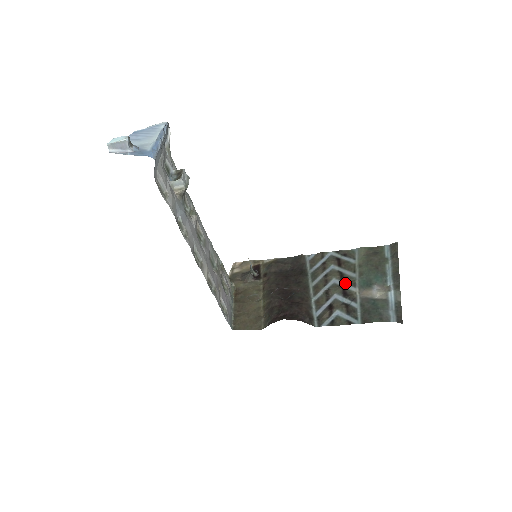
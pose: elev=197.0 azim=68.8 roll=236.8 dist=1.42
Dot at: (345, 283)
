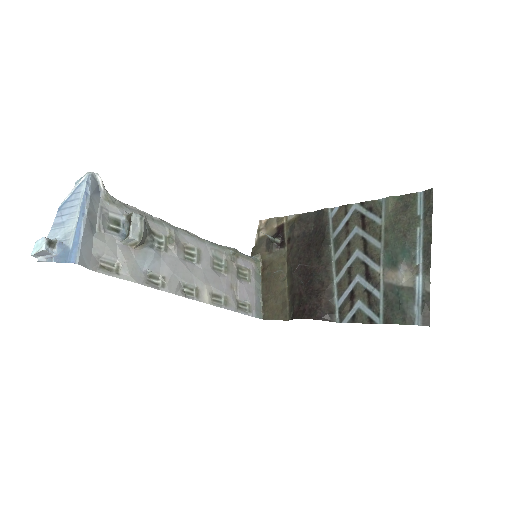
Dot at: (368, 258)
